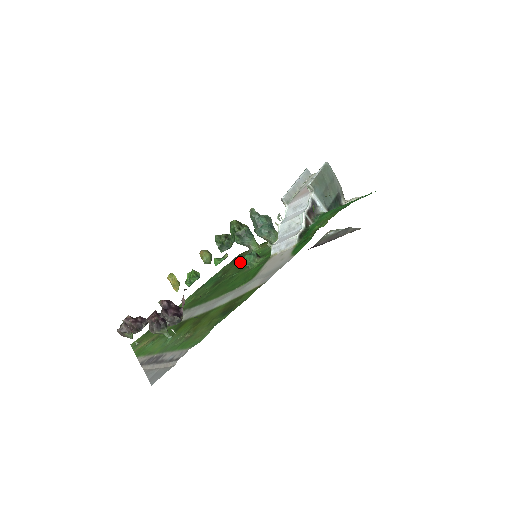
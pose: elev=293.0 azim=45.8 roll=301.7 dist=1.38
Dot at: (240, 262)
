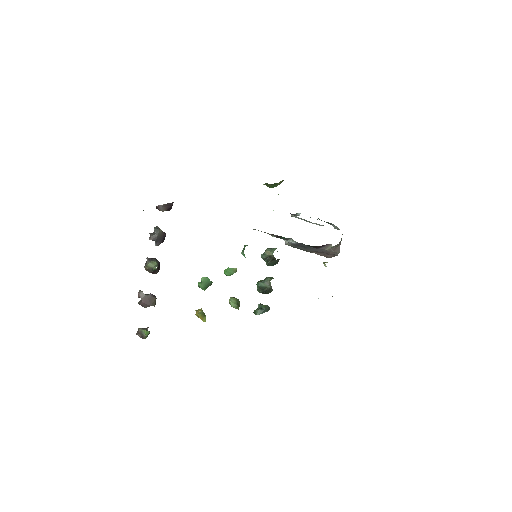
Dot at: occluded
